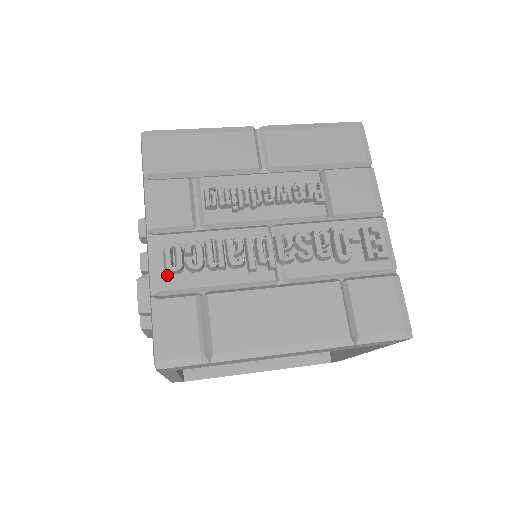
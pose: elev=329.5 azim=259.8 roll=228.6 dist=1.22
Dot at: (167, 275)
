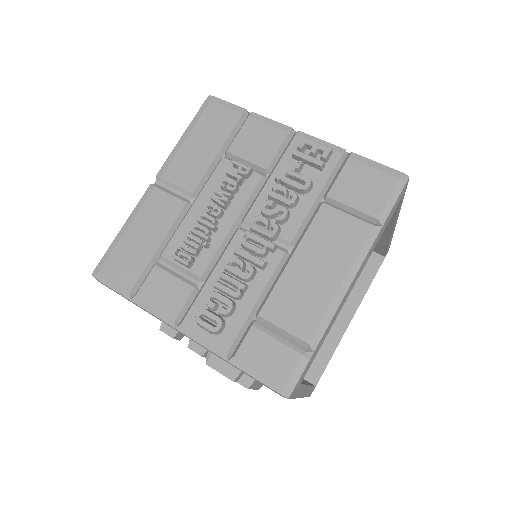
Dot at: (220, 336)
